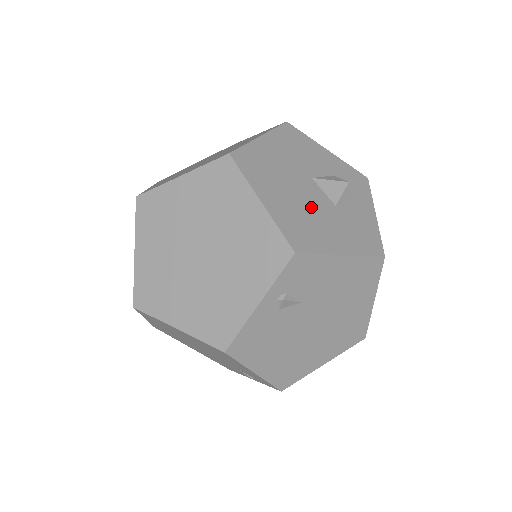
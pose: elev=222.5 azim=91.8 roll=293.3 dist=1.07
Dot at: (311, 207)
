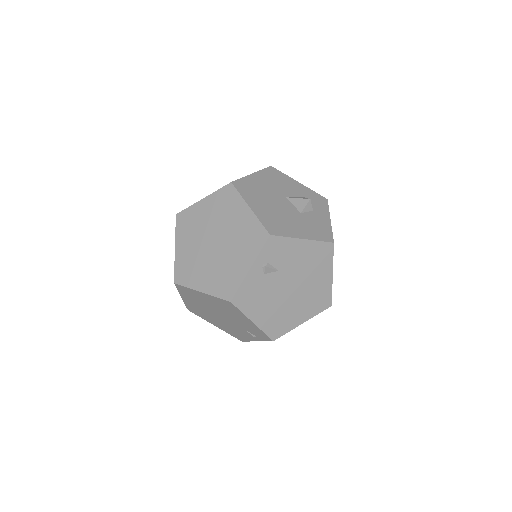
Dot at: (283, 213)
